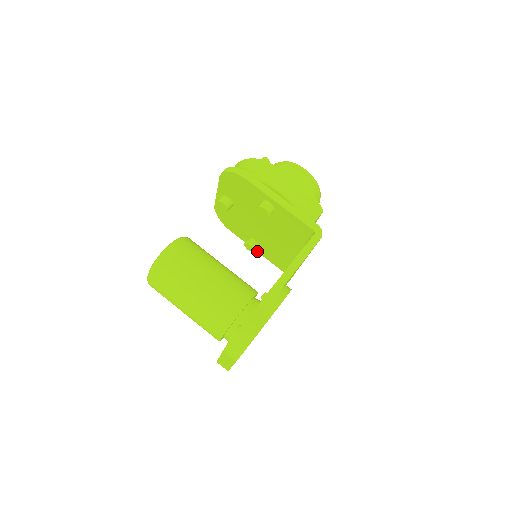
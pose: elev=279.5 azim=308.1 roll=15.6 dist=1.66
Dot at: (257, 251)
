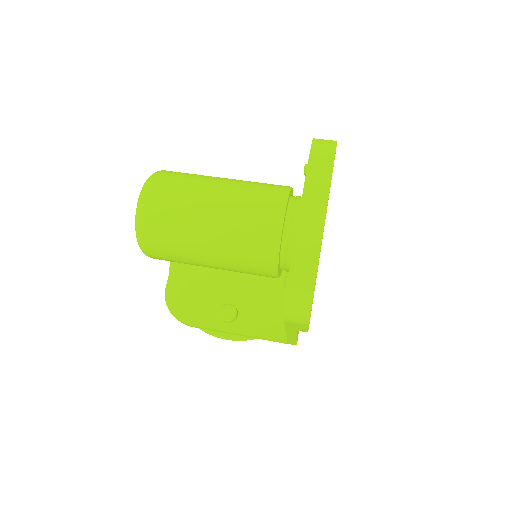
Dot at: (235, 332)
